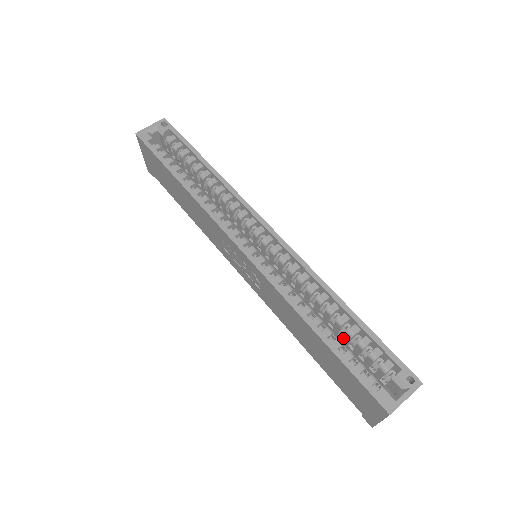
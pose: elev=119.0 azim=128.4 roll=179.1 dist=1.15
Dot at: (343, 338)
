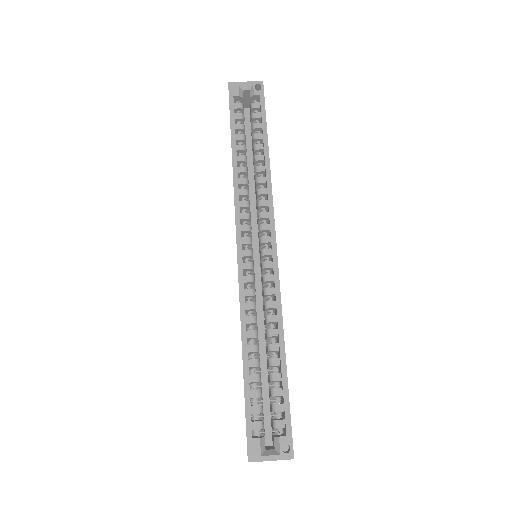
Dot at: (268, 374)
